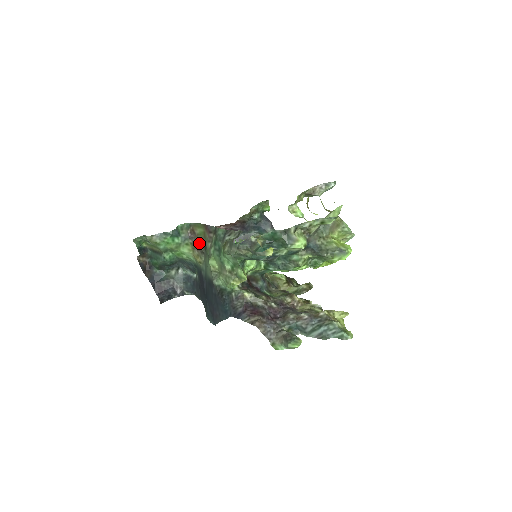
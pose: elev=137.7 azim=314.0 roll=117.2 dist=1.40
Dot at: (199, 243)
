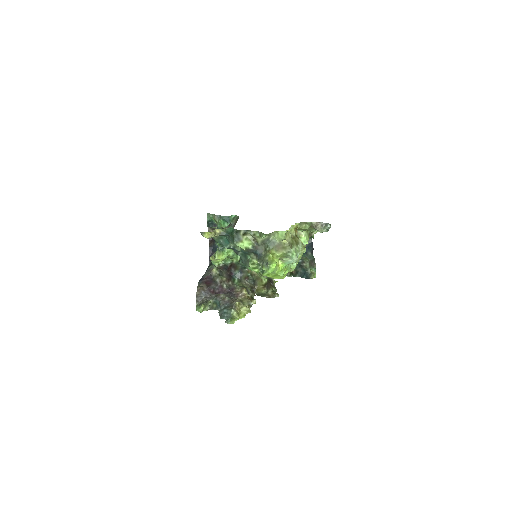
Dot at: occluded
